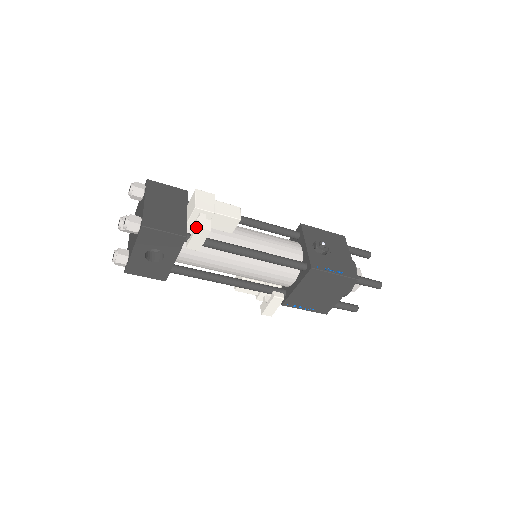
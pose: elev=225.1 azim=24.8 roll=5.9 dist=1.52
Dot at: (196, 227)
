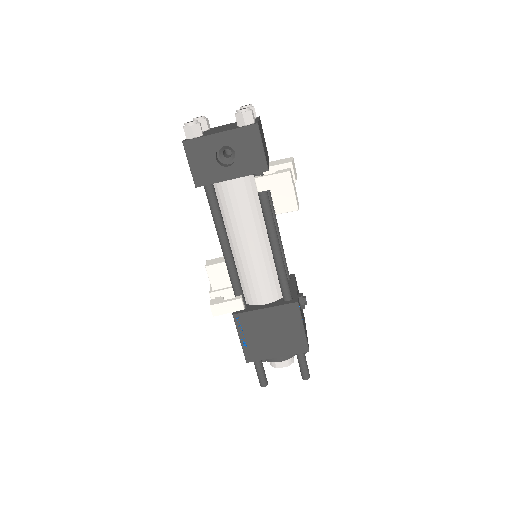
Dot at: (288, 170)
